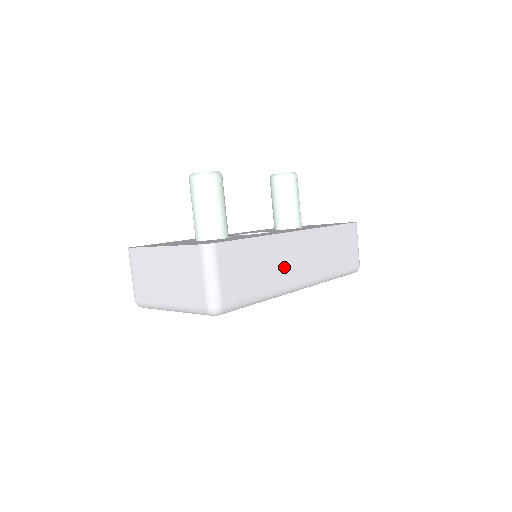
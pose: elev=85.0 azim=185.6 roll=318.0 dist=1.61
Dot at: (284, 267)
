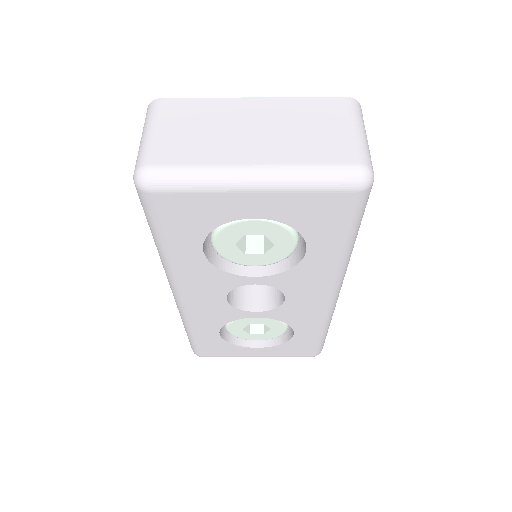
Dot at: occluded
